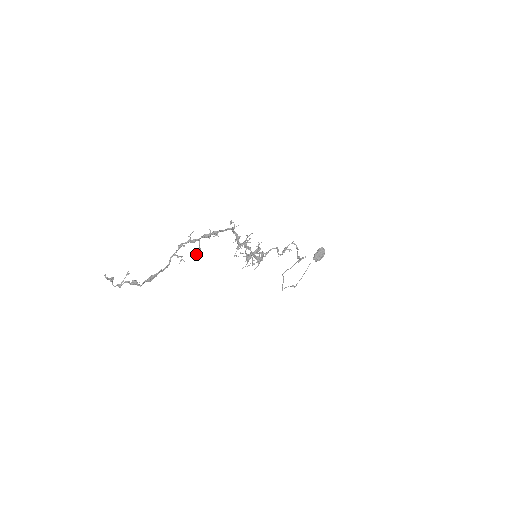
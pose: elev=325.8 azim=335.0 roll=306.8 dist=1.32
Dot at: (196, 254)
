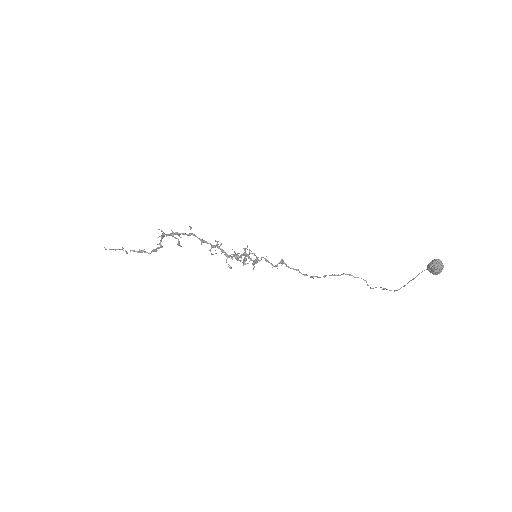
Dot at: (177, 244)
